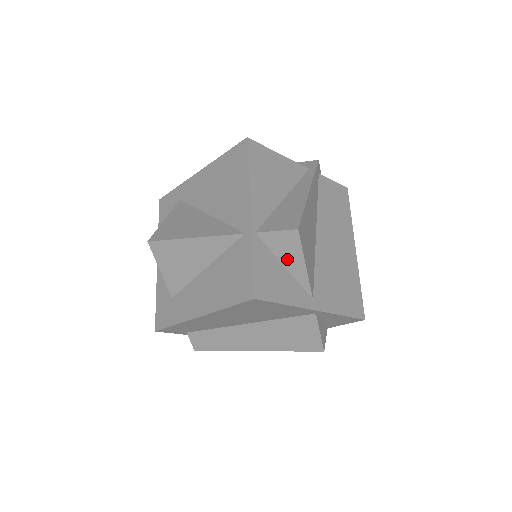
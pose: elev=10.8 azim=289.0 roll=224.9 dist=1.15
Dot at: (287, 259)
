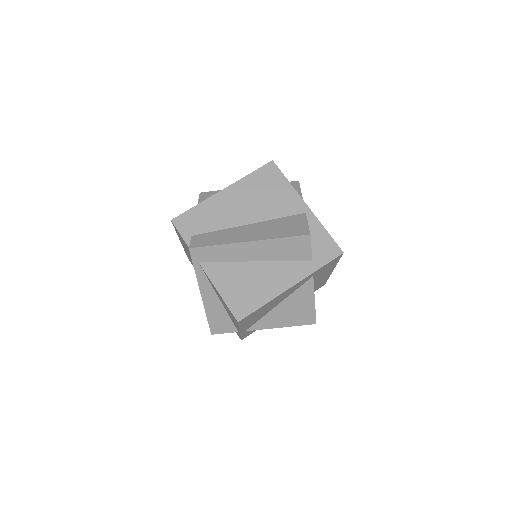
Dot at: occluded
